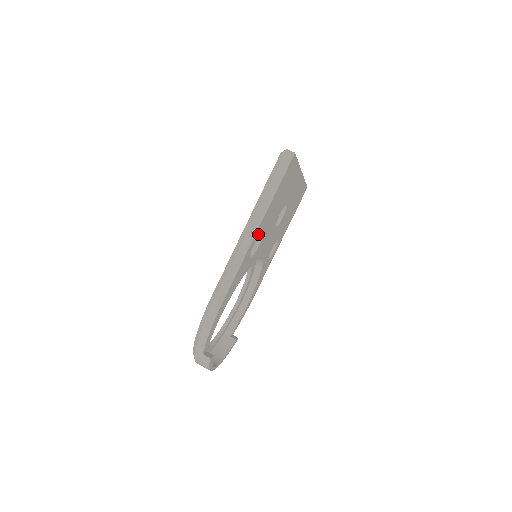
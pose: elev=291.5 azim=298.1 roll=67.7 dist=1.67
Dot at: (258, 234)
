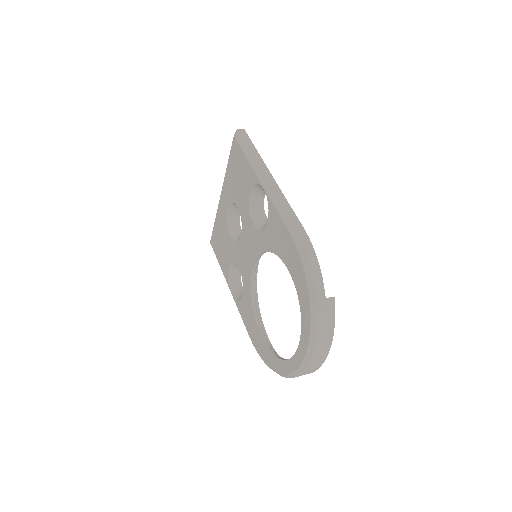
Dot at: occluded
